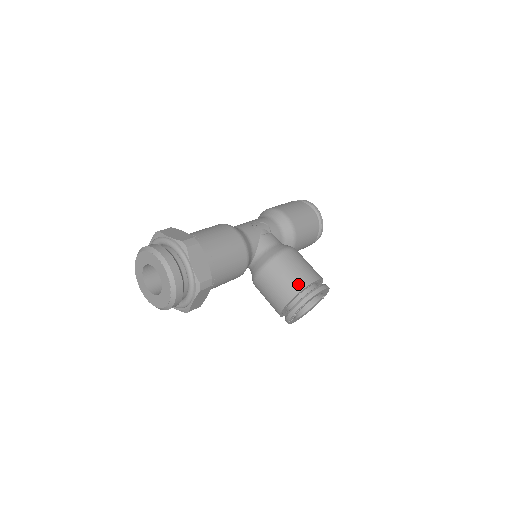
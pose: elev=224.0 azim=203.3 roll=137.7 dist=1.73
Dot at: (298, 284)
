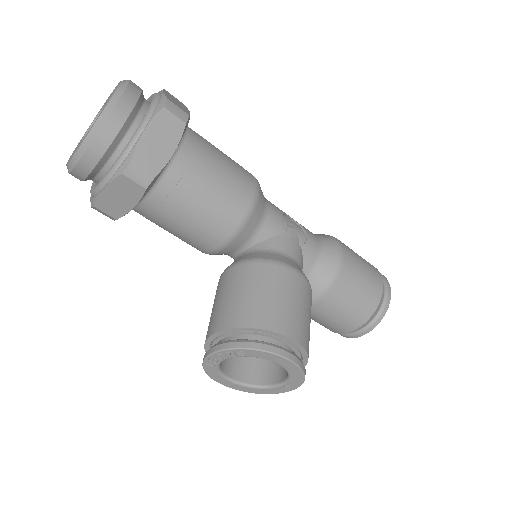
Dot at: (264, 317)
